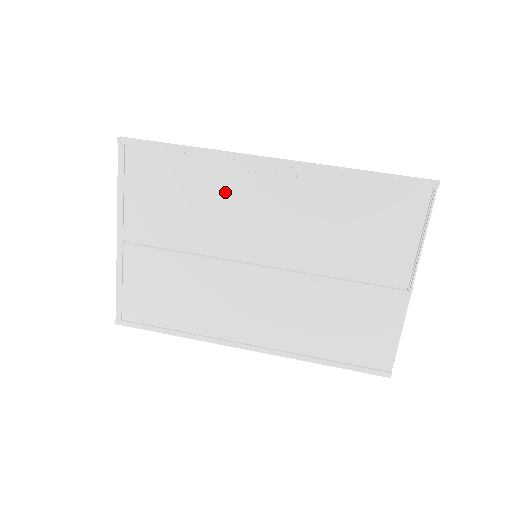
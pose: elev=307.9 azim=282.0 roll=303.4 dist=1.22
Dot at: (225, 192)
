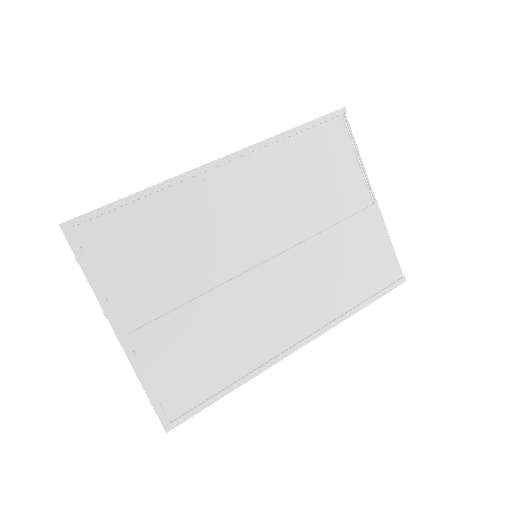
Dot at: (196, 216)
